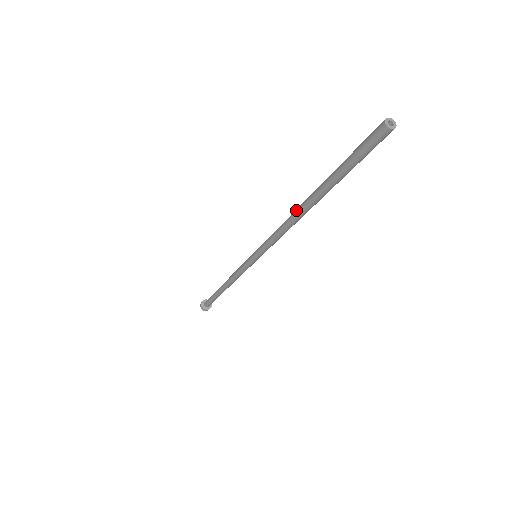
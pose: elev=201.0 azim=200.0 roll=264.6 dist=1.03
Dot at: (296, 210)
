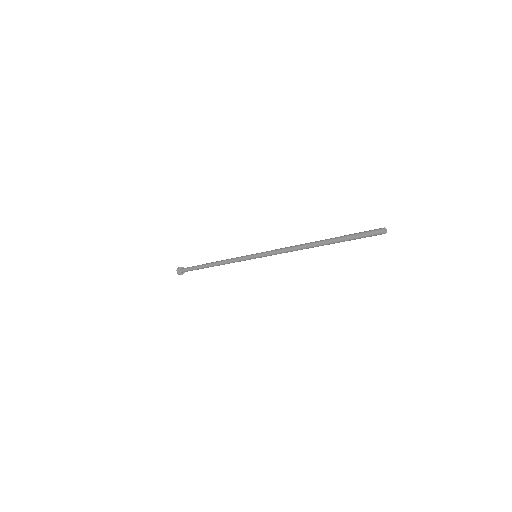
Dot at: (307, 247)
